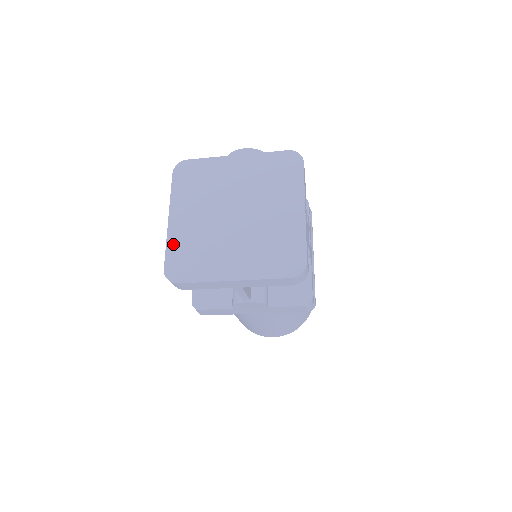
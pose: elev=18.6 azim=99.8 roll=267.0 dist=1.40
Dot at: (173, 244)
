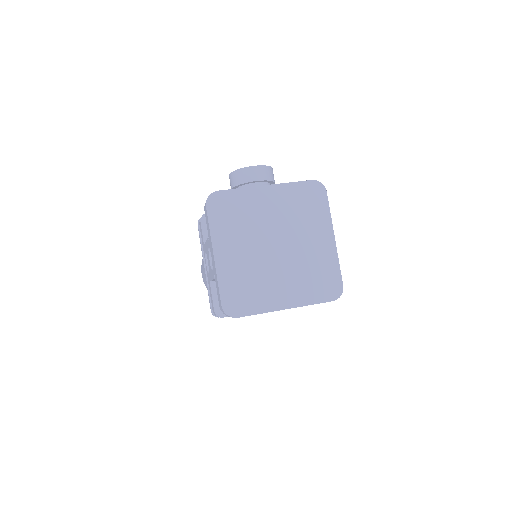
Dot at: (225, 281)
